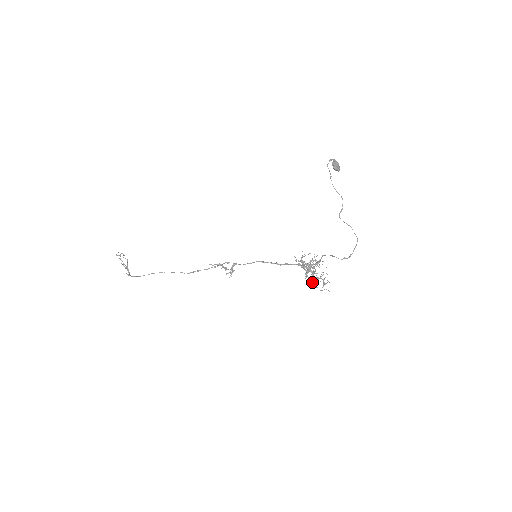
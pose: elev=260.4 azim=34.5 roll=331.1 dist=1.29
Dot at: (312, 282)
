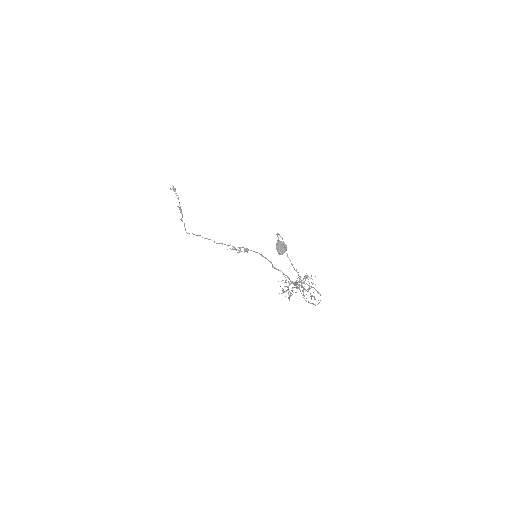
Dot at: (303, 291)
